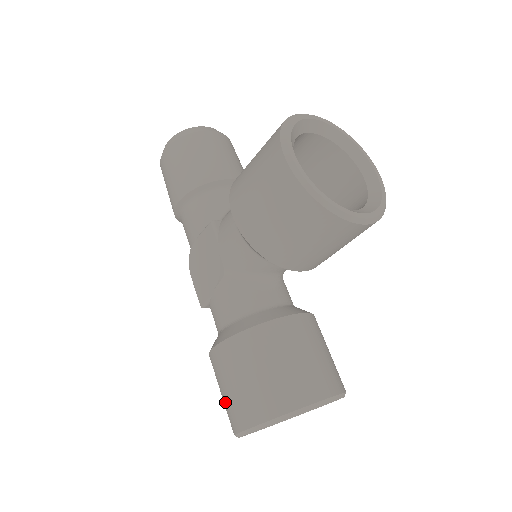
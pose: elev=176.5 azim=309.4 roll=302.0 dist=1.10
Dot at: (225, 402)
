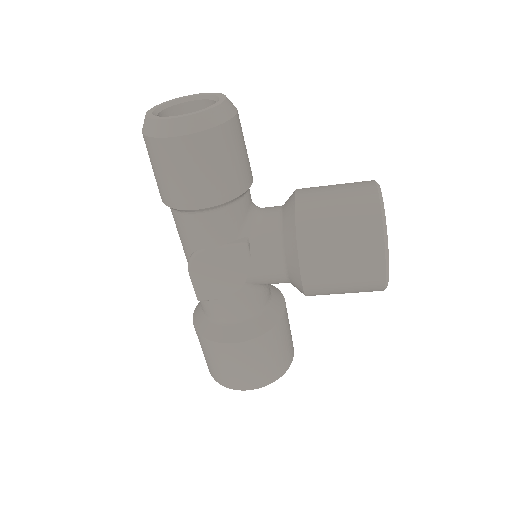
Dot at: (225, 372)
